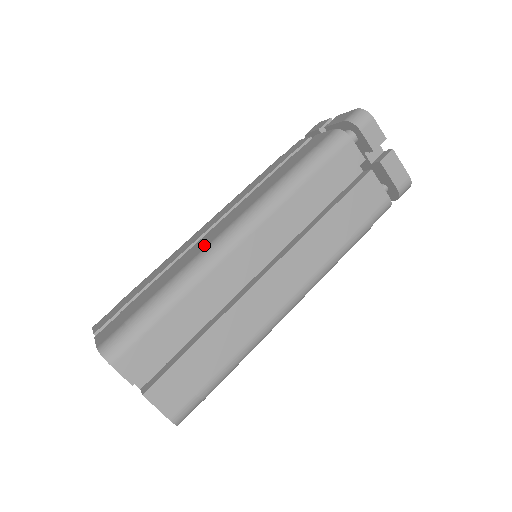
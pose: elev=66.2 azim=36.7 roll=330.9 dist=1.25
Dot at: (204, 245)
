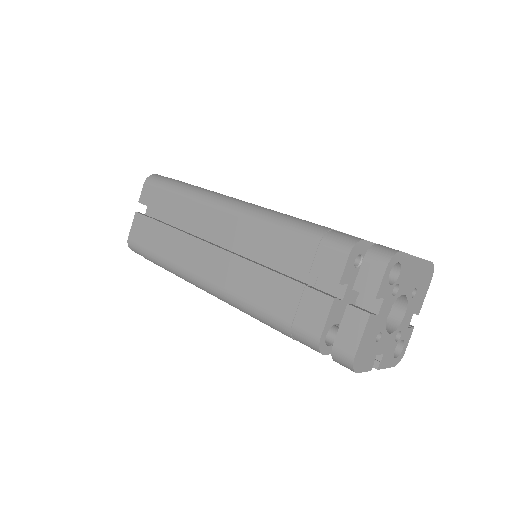
Dot at: (191, 264)
